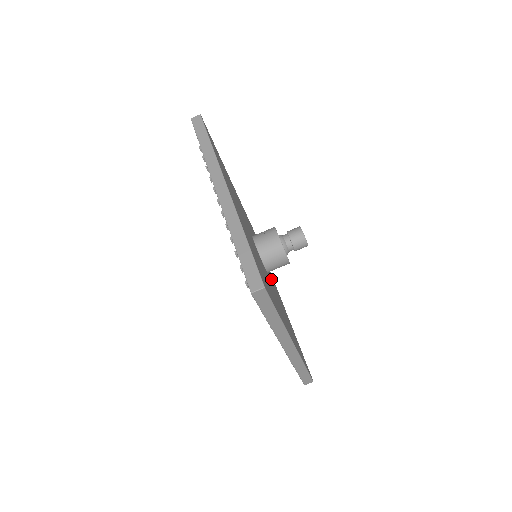
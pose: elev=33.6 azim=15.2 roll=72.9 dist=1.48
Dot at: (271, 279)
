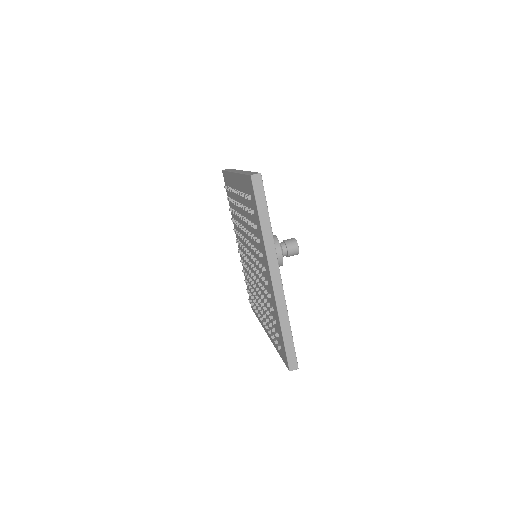
Dot at: occluded
